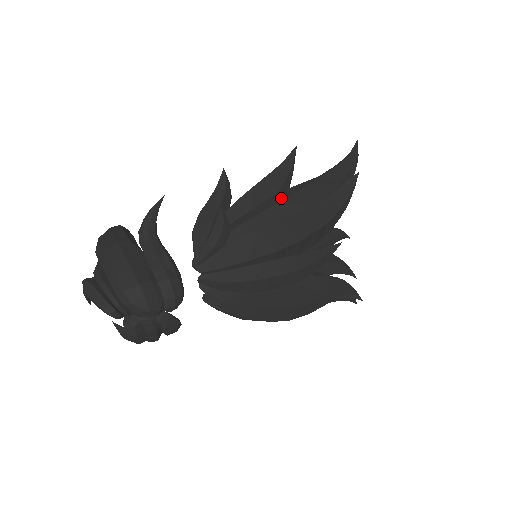
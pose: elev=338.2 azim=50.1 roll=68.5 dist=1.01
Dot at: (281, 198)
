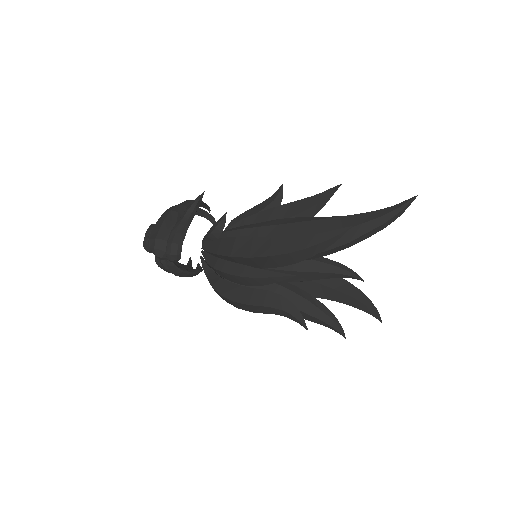
Dot at: (284, 222)
